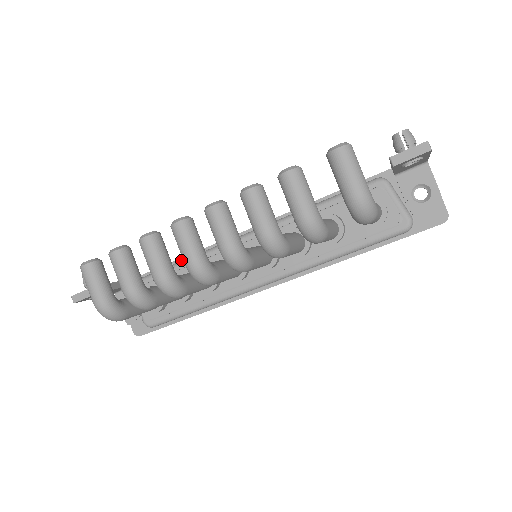
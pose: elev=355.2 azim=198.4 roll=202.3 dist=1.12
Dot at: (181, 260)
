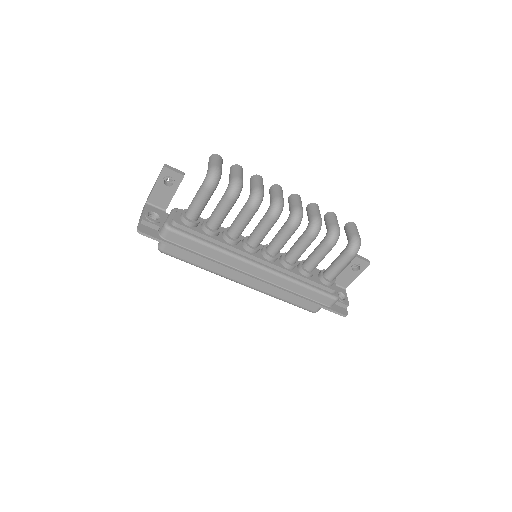
Dot at: occluded
